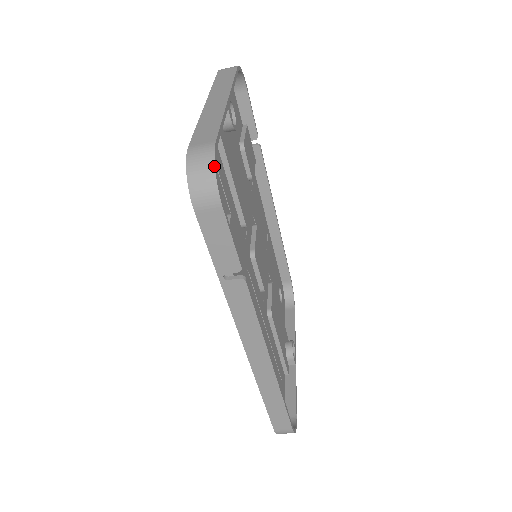
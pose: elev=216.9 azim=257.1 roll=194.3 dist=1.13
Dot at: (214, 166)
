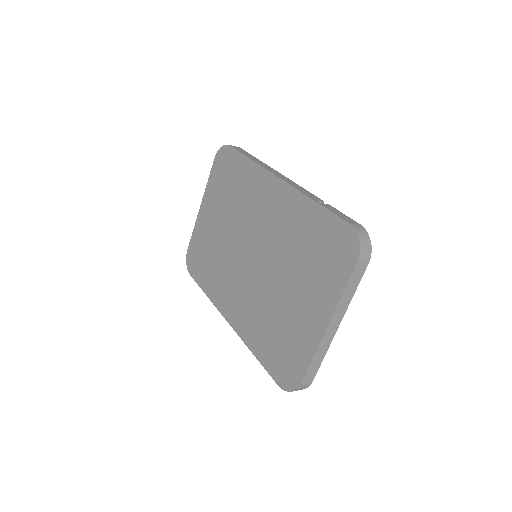
Dot at: occluded
